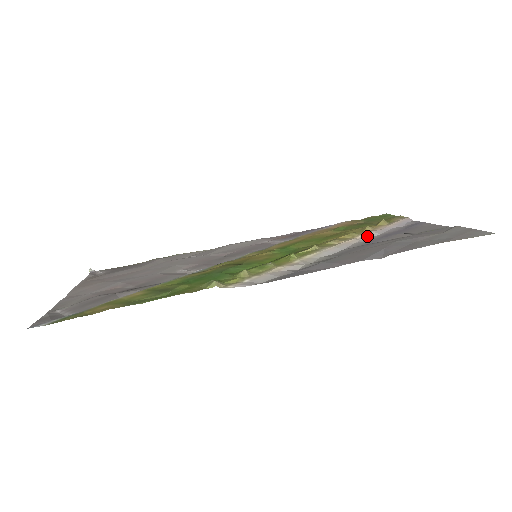
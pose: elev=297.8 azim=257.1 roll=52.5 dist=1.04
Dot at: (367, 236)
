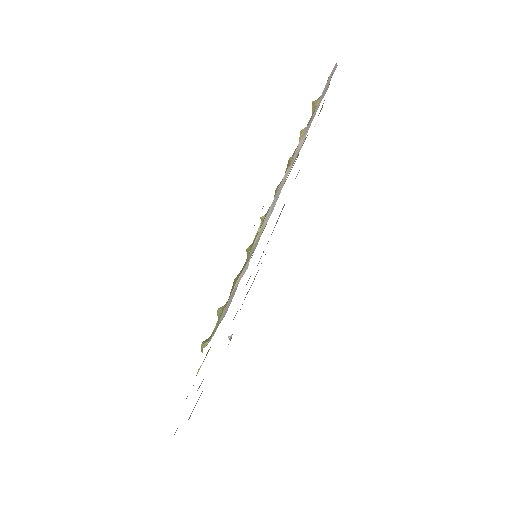
Dot at: (298, 150)
